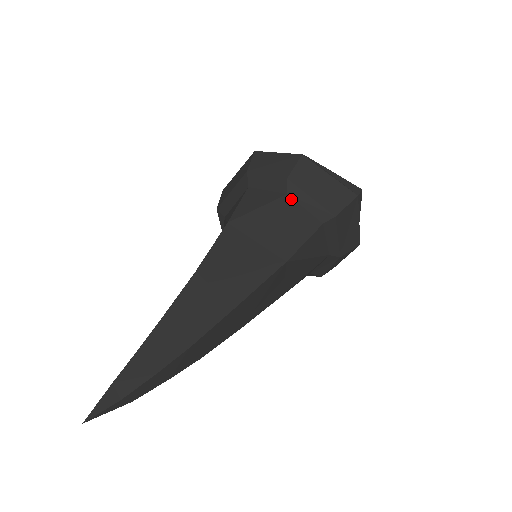
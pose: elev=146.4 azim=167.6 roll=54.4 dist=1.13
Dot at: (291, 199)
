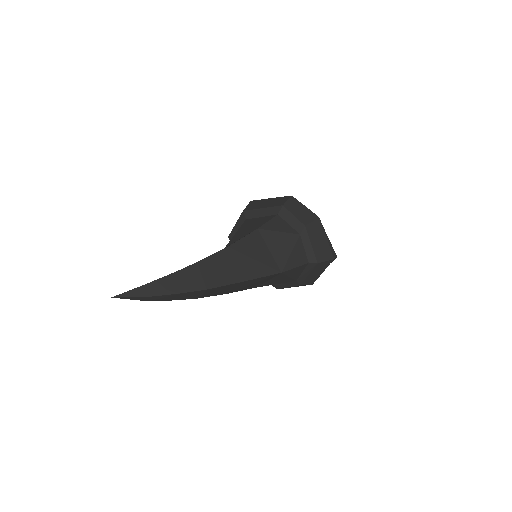
Dot at: (300, 238)
